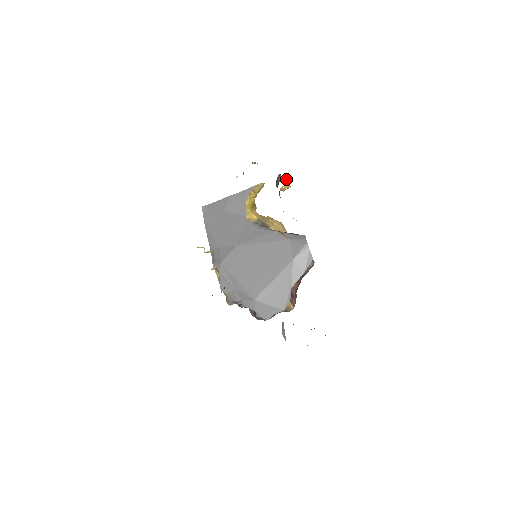
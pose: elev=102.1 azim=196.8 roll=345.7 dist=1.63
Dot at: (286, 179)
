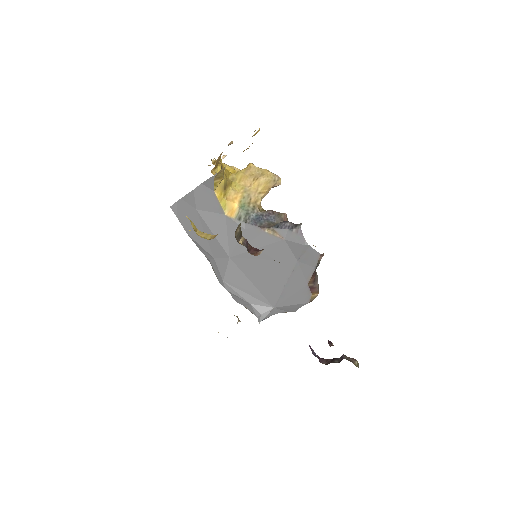
Dot at: occluded
